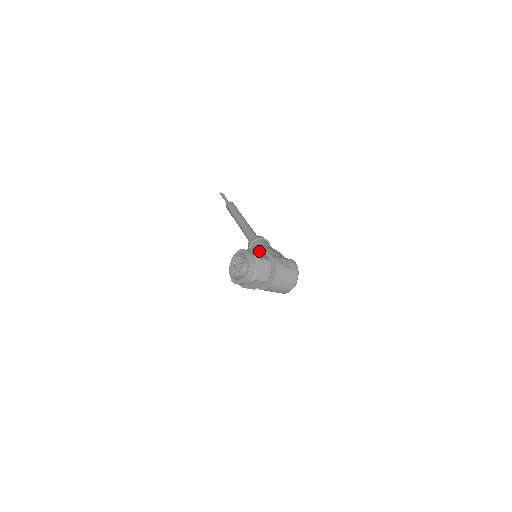
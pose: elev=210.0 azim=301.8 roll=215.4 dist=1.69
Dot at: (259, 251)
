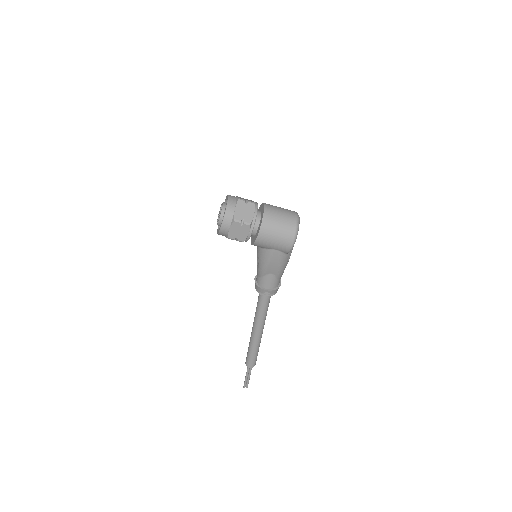
Dot at: occluded
